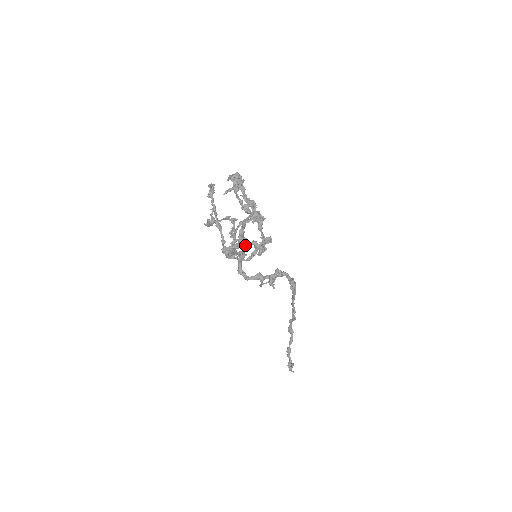
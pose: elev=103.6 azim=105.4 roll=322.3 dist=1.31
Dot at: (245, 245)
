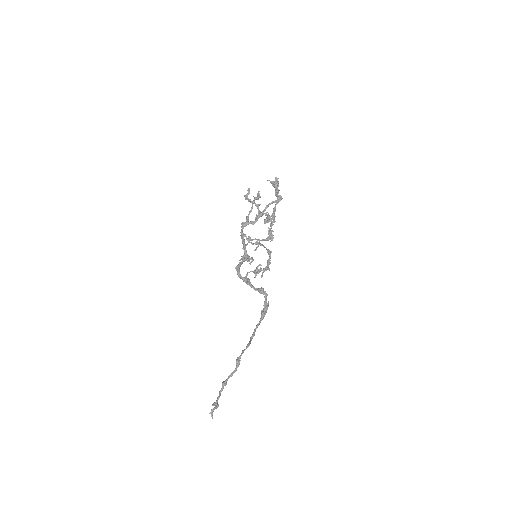
Dot at: (250, 263)
